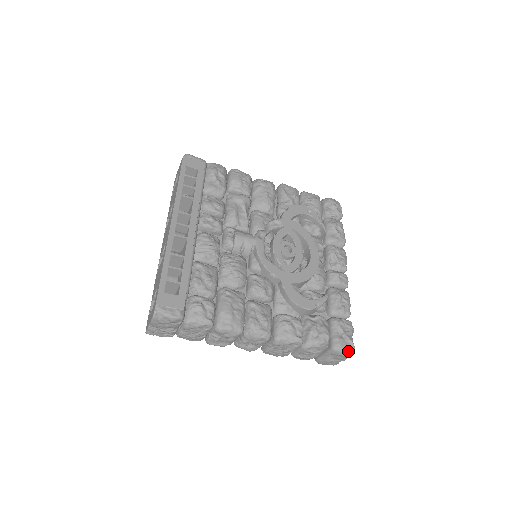
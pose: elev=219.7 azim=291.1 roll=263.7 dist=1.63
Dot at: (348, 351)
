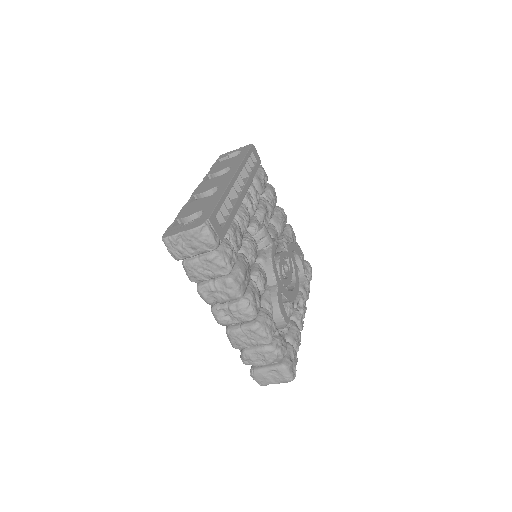
Dot at: (291, 375)
